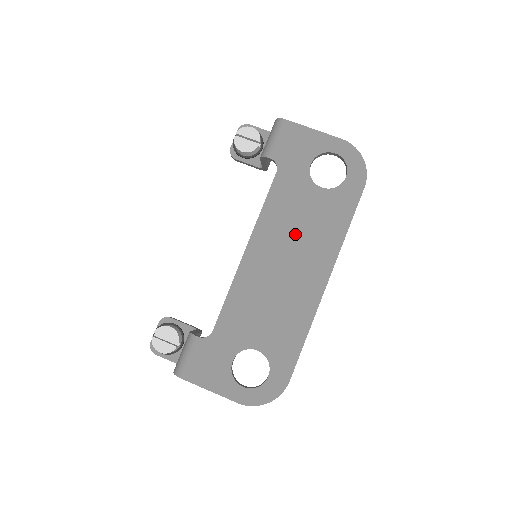
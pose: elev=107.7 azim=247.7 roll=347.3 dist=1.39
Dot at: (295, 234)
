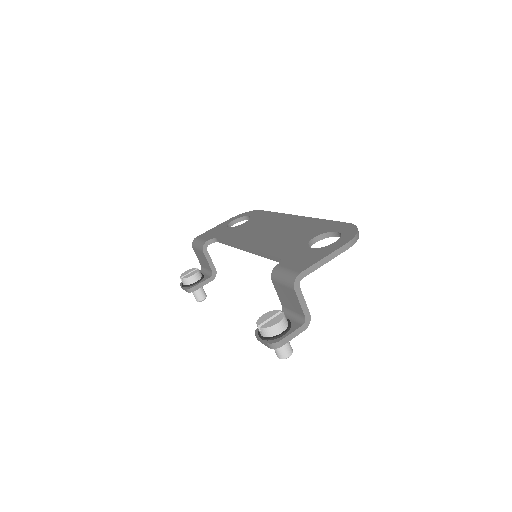
Dot at: (257, 229)
